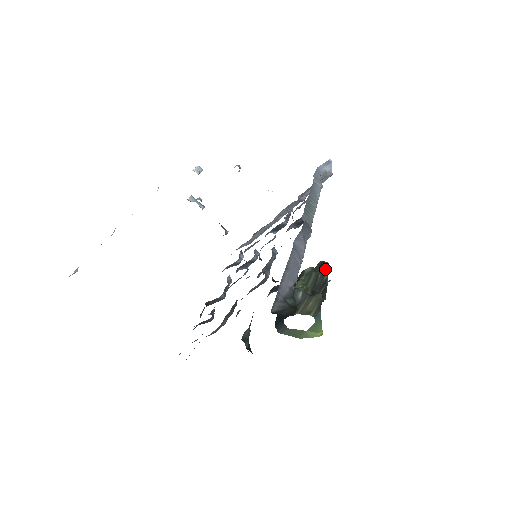
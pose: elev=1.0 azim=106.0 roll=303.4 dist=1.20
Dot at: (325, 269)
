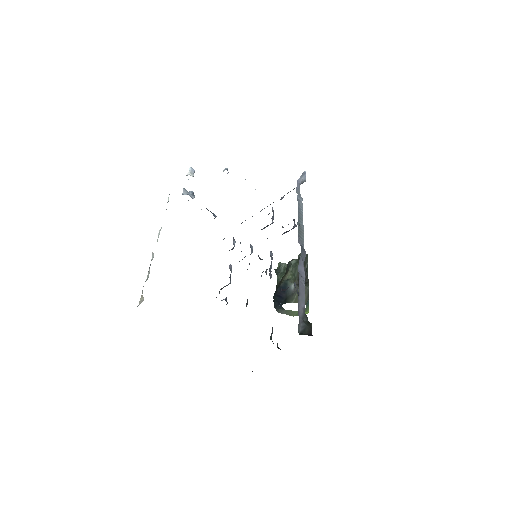
Dot at: (306, 260)
